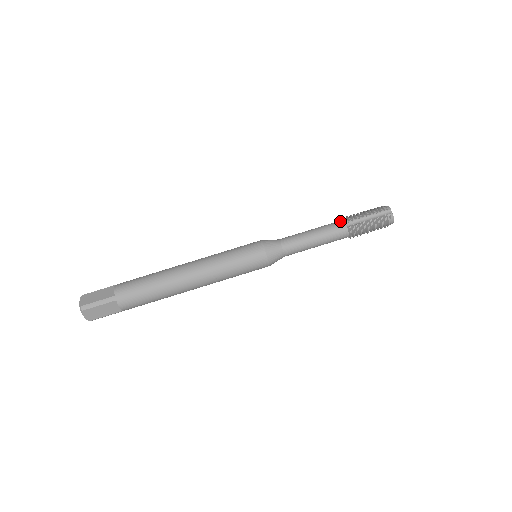
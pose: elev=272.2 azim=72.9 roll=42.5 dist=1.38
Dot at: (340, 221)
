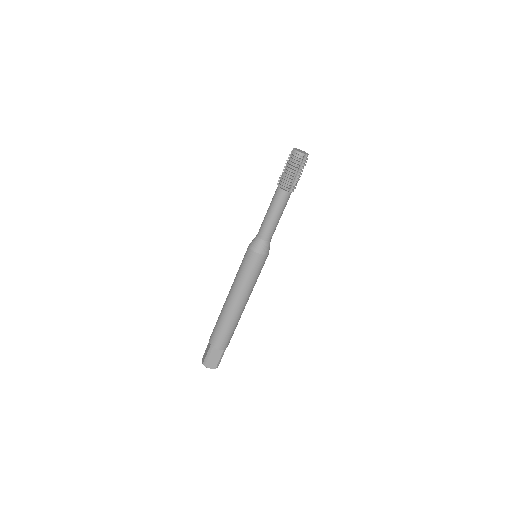
Dot at: (283, 193)
